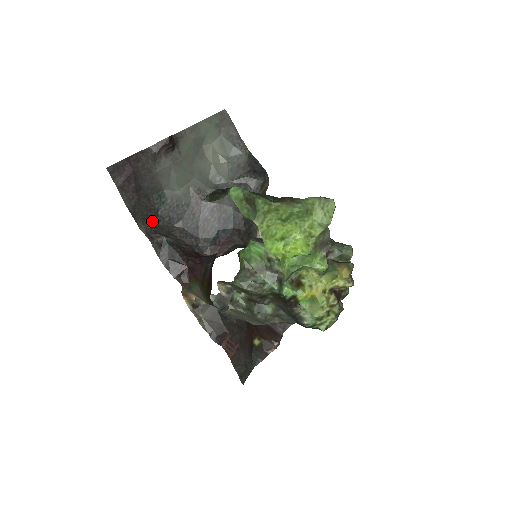
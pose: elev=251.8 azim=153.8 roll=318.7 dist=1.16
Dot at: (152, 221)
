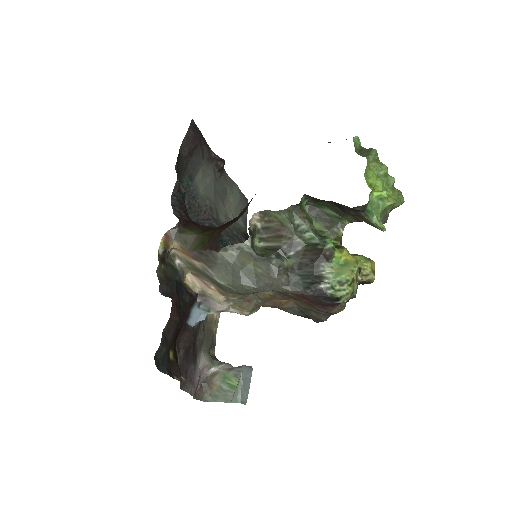
Dot at: (177, 179)
